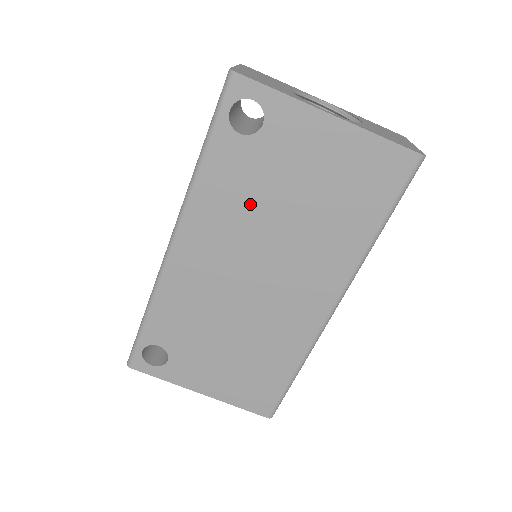
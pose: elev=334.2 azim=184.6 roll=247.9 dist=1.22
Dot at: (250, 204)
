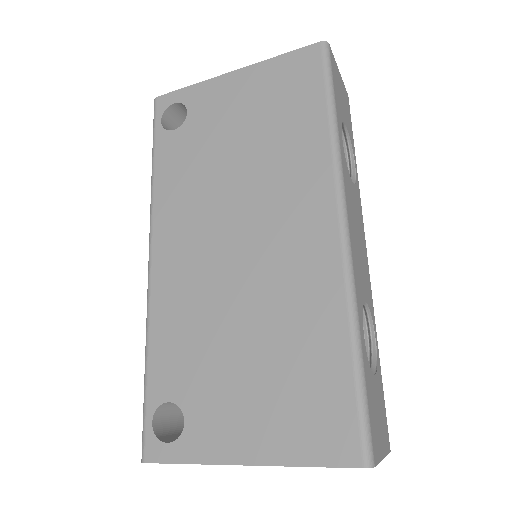
Dot at: (202, 175)
